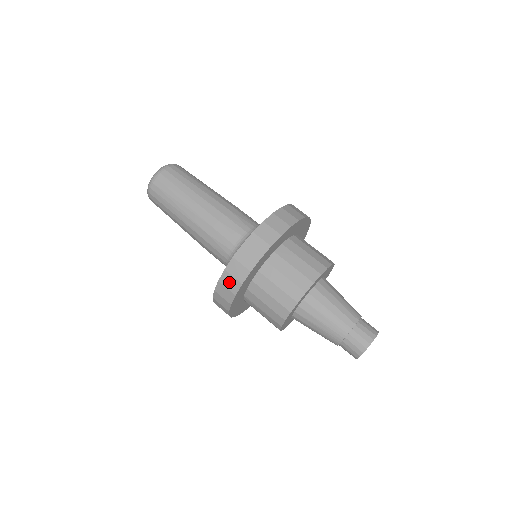
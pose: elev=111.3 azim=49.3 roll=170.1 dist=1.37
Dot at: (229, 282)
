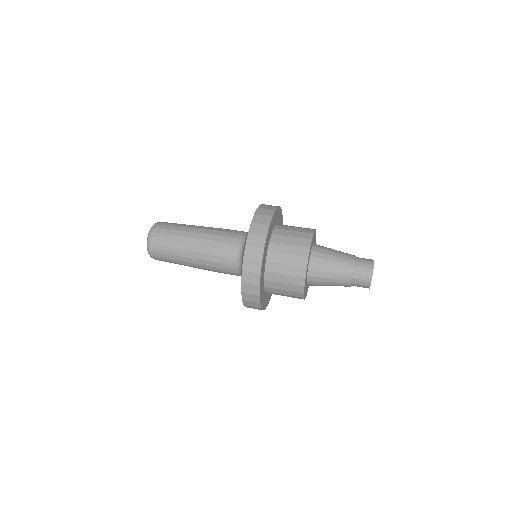
Dot at: (264, 212)
